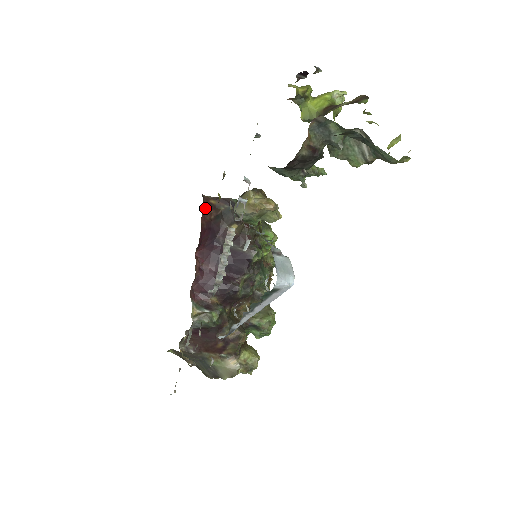
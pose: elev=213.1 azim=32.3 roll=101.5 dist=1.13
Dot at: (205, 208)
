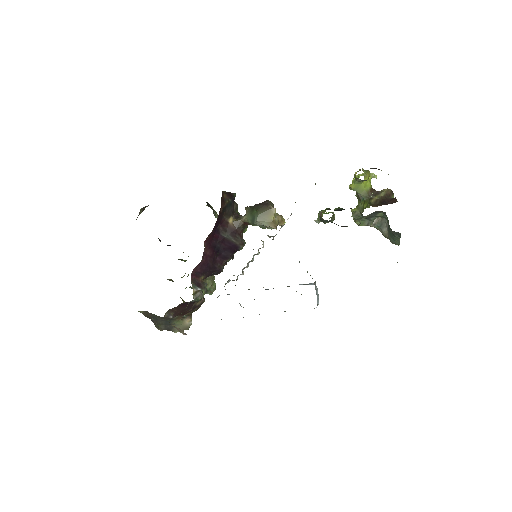
Dot at: (221, 202)
